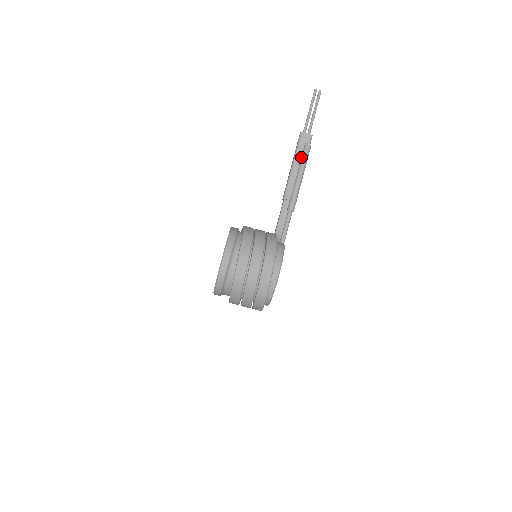
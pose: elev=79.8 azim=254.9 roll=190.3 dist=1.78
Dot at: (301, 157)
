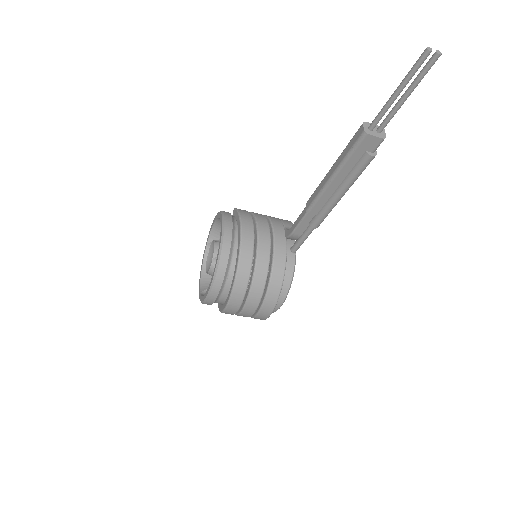
Dot at: (351, 169)
